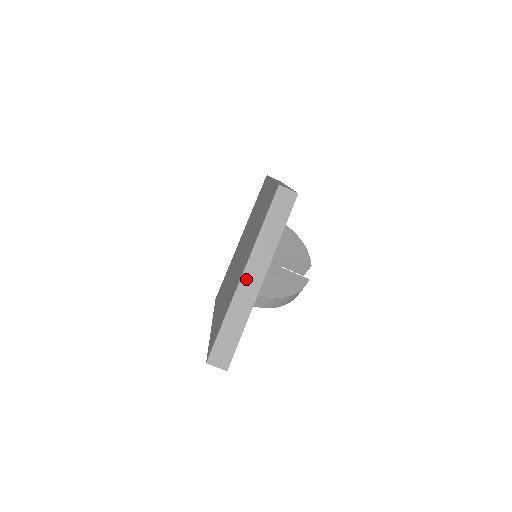
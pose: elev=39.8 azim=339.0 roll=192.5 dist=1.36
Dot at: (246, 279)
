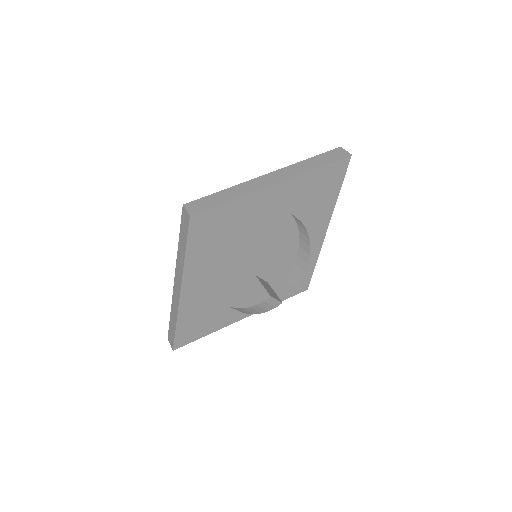
Dot at: (175, 286)
